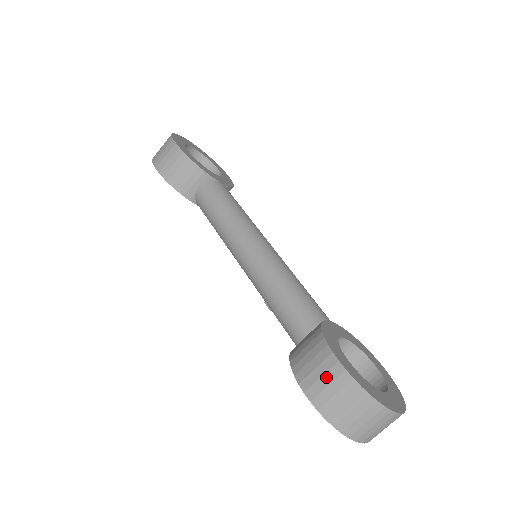
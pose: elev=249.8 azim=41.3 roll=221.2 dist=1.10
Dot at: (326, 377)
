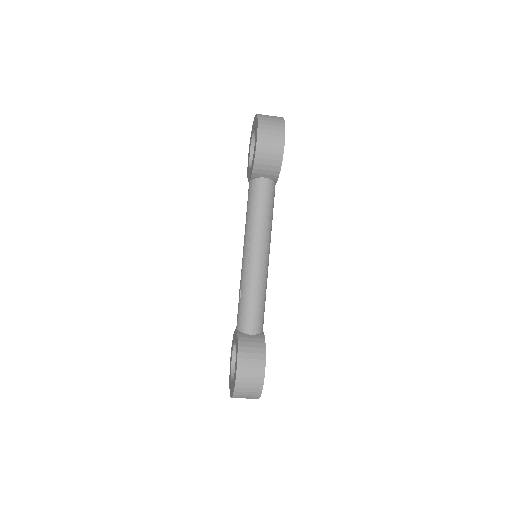
Dot at: (253, 374)
